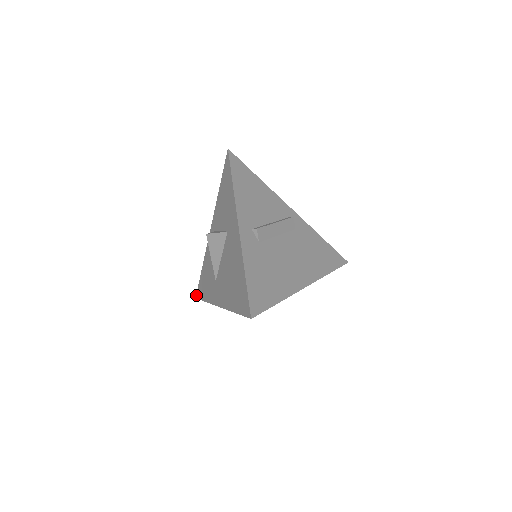
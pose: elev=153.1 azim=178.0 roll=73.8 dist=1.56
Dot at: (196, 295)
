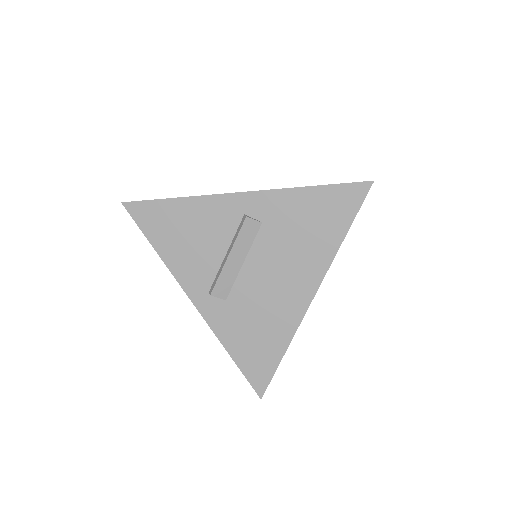
Dot at: occluded
